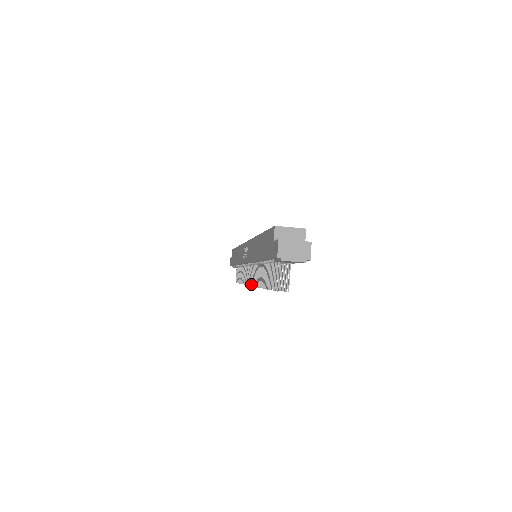
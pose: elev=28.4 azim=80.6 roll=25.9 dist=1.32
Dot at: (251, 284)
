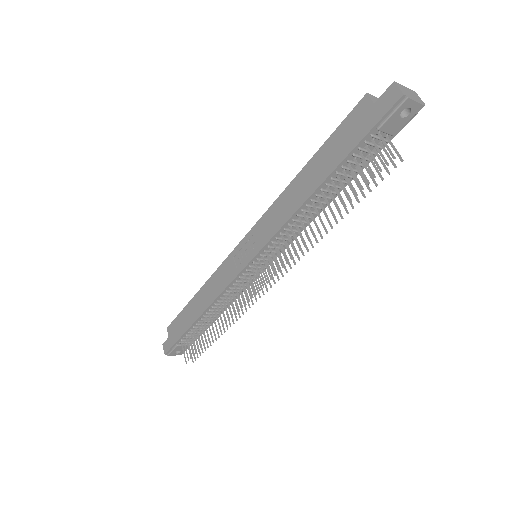
Dot at: (270, 277)
